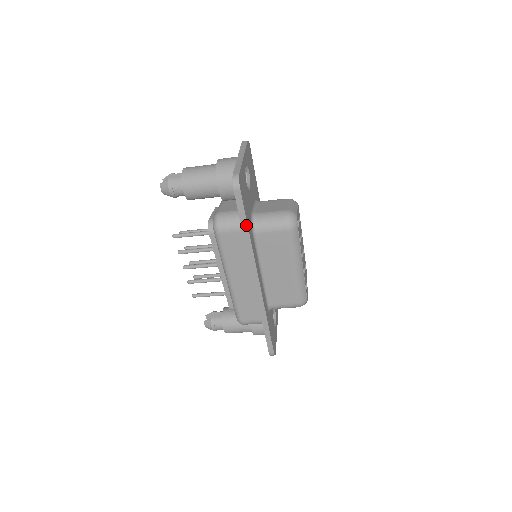
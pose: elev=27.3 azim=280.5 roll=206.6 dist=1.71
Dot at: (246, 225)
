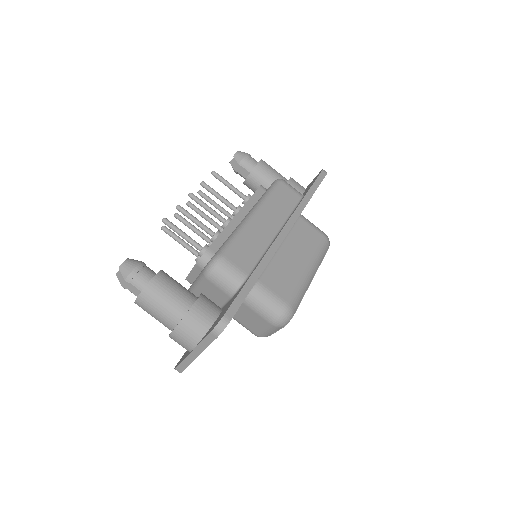
Dot at: (314, 191)
